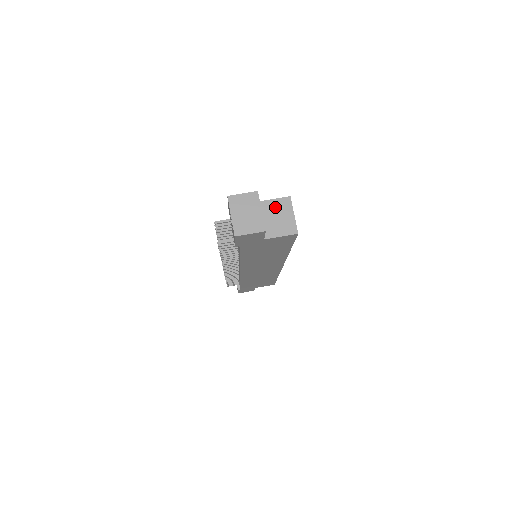
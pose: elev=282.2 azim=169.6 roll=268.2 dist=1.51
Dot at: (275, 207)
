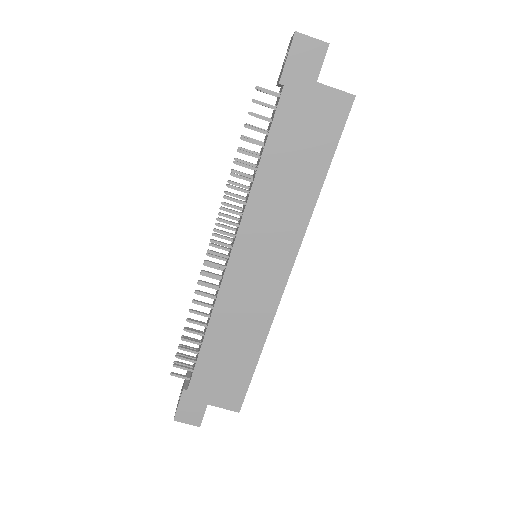
Dot at: occluded
